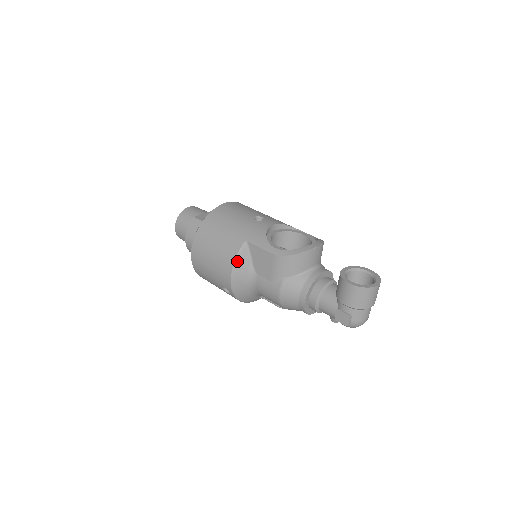
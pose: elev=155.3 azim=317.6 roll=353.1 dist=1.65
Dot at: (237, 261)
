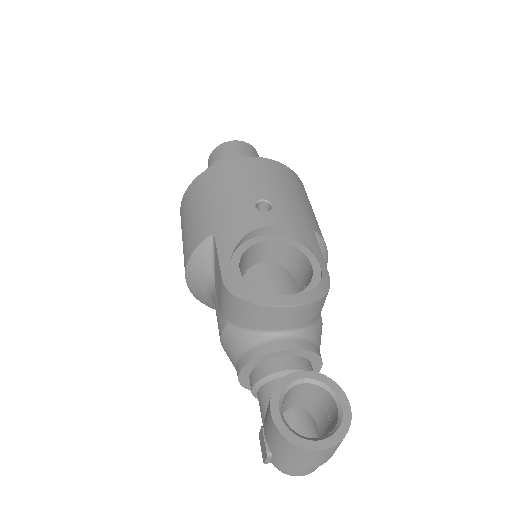
Dot at: (194, 257)
